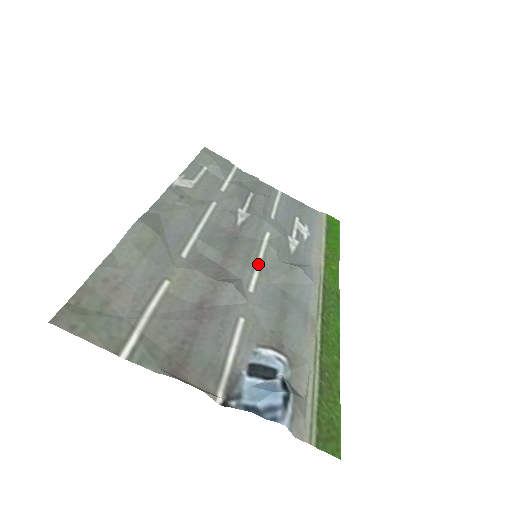
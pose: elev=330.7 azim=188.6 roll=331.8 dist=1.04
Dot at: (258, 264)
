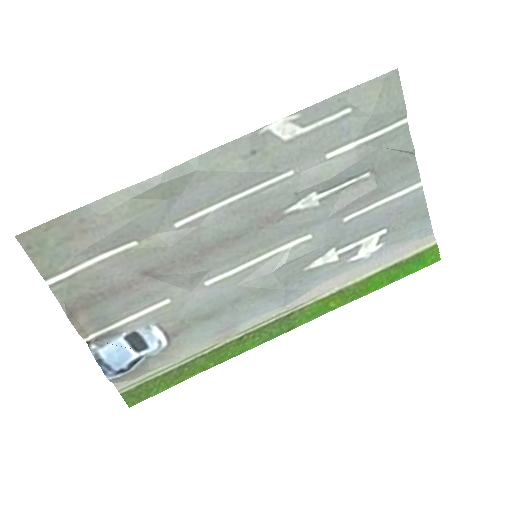
Dot at: (248, 264)
